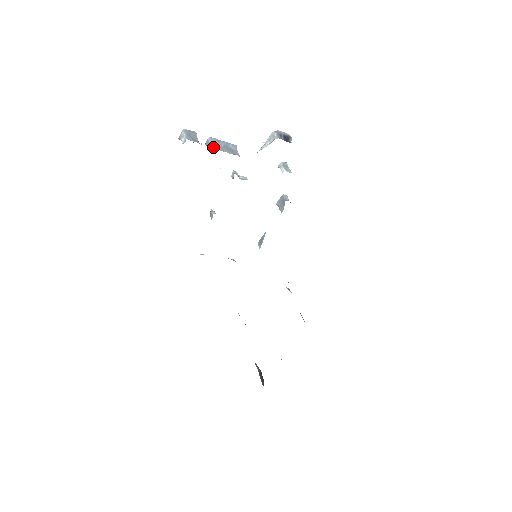
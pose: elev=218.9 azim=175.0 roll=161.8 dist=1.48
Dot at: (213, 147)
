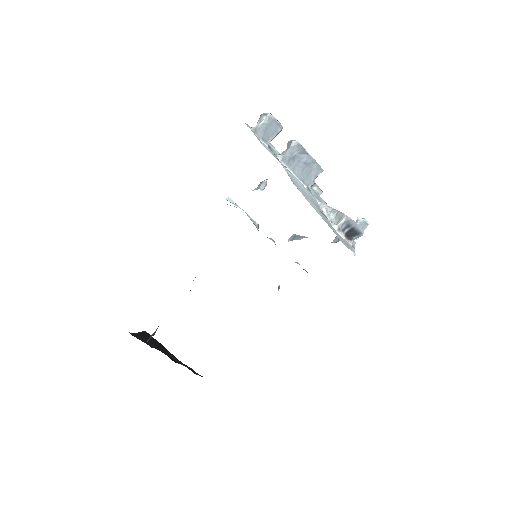
Dot at: (286, 156)
